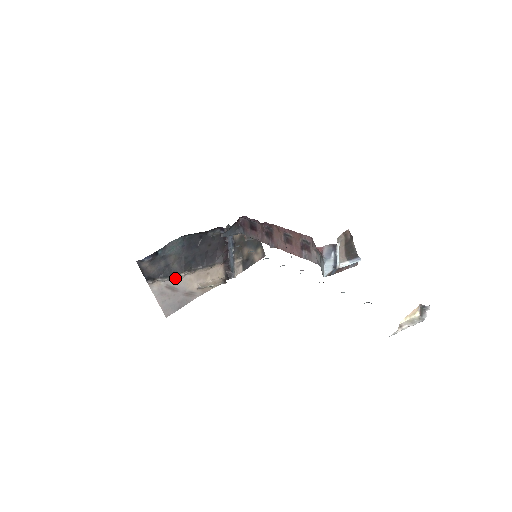
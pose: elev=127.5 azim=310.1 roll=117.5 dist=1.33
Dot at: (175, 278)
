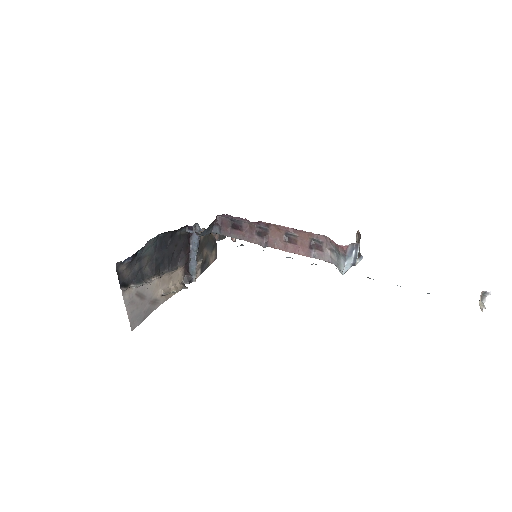
Dot at: (145, 283)
